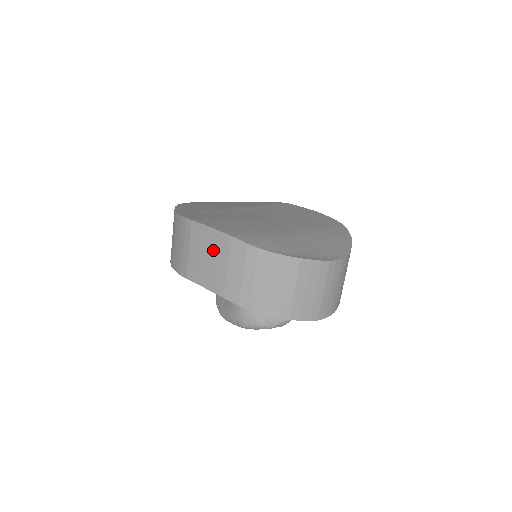
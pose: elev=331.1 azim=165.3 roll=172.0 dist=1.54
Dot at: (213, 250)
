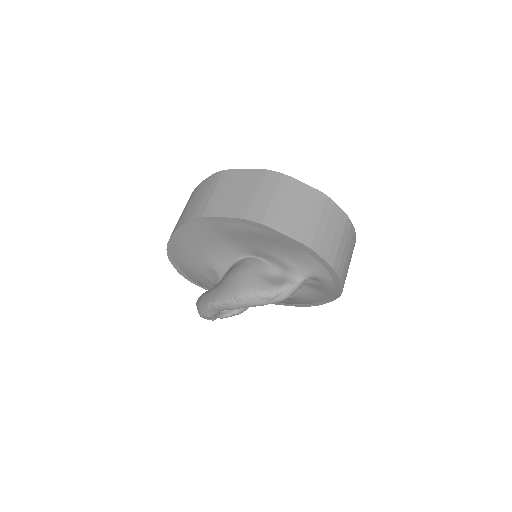
Dot at: (243, 184)
